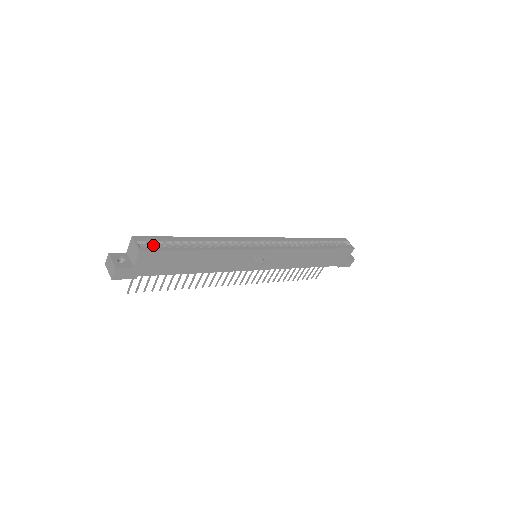
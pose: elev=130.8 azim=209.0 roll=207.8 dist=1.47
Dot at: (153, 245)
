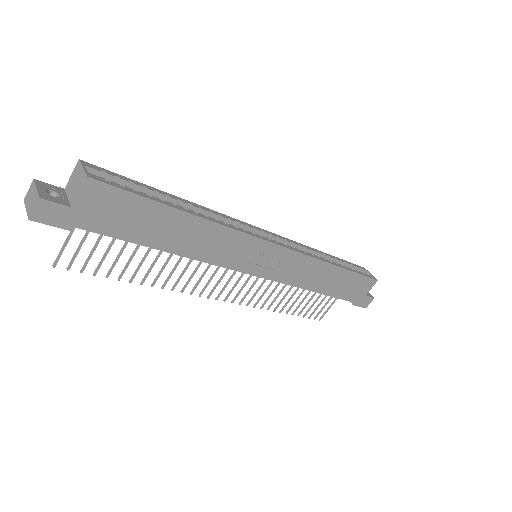
Dot at: occluded
